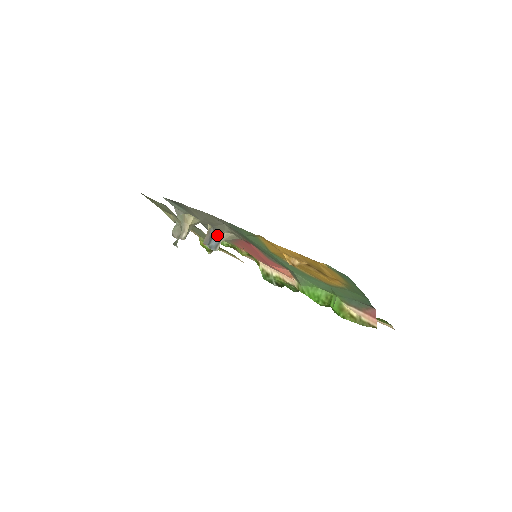
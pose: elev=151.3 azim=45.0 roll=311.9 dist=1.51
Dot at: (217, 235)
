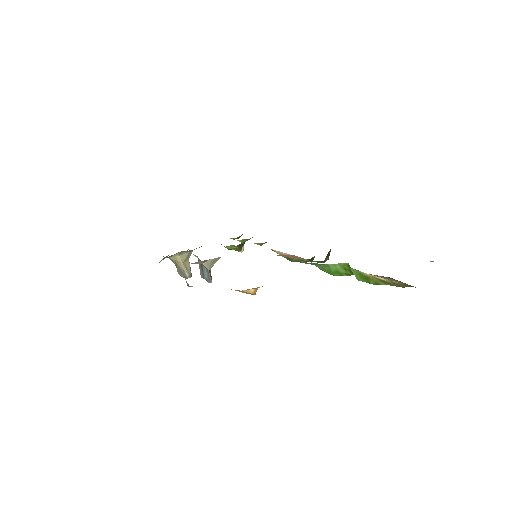
Dot at: (203, 265)
